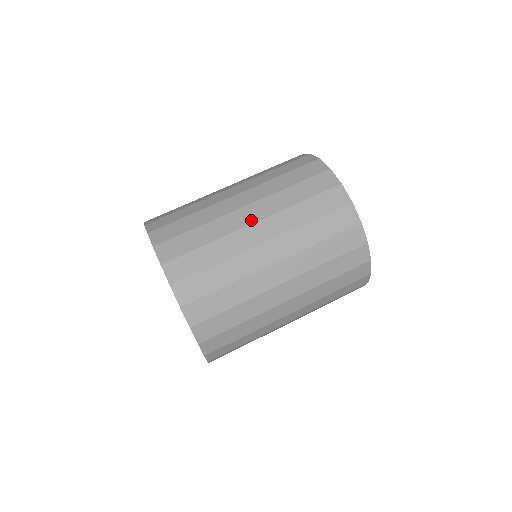
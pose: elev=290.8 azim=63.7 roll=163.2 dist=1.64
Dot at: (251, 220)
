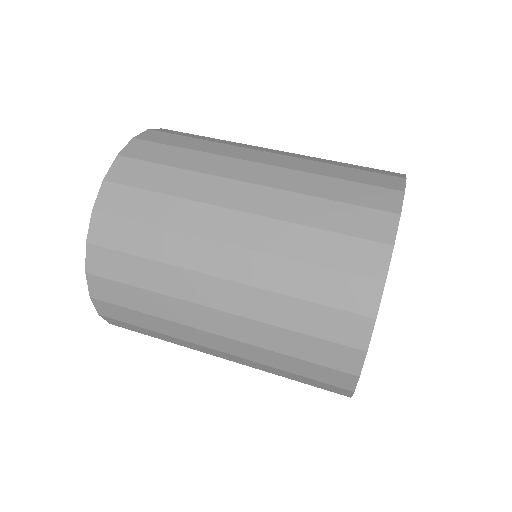
Dot at: occluded
